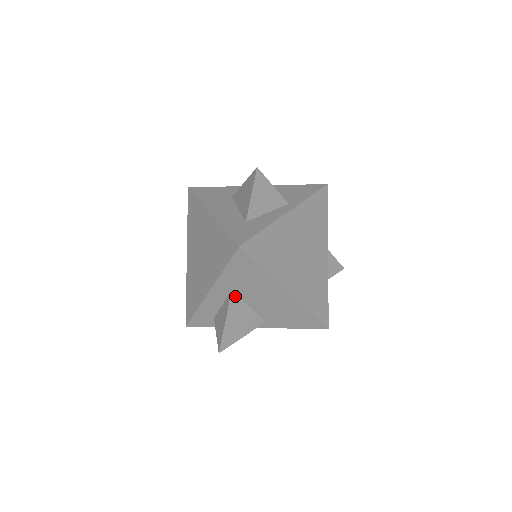
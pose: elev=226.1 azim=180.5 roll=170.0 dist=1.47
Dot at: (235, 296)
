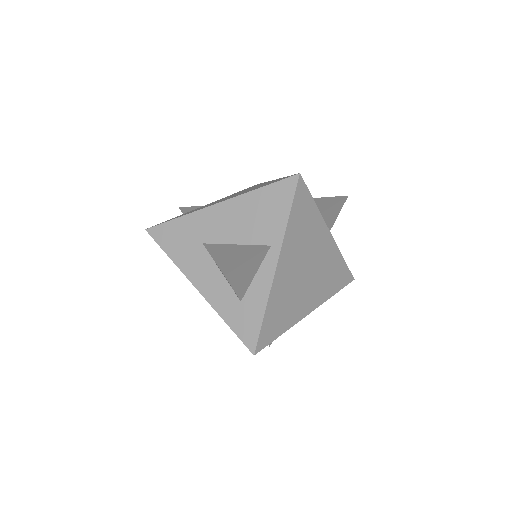
Dot at: occluded
